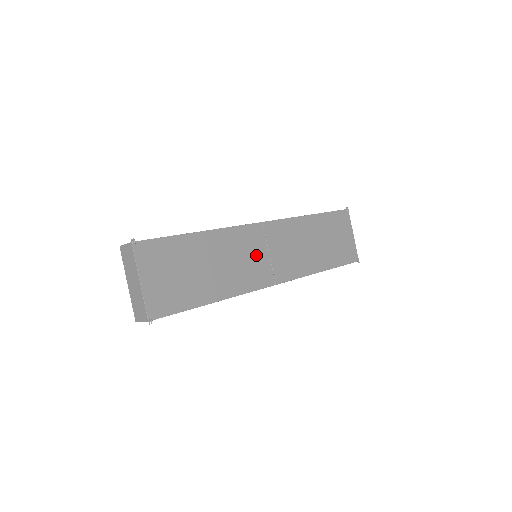
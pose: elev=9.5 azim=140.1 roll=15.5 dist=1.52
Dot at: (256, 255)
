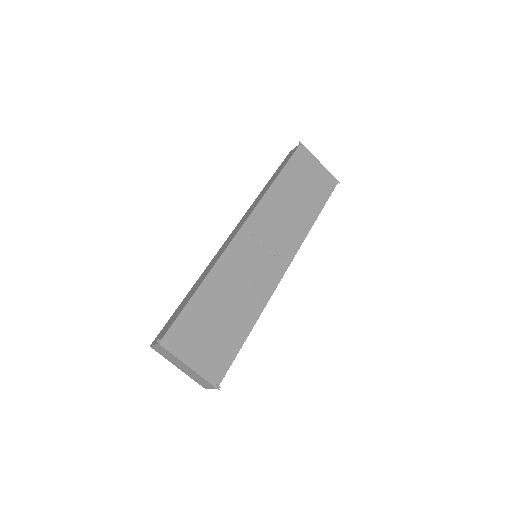
Dot at: (257, 259)
